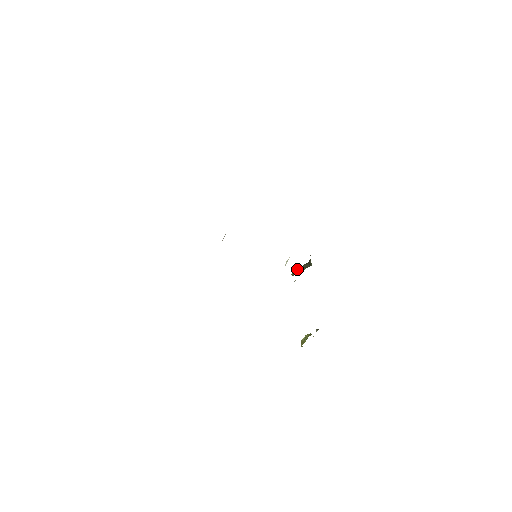
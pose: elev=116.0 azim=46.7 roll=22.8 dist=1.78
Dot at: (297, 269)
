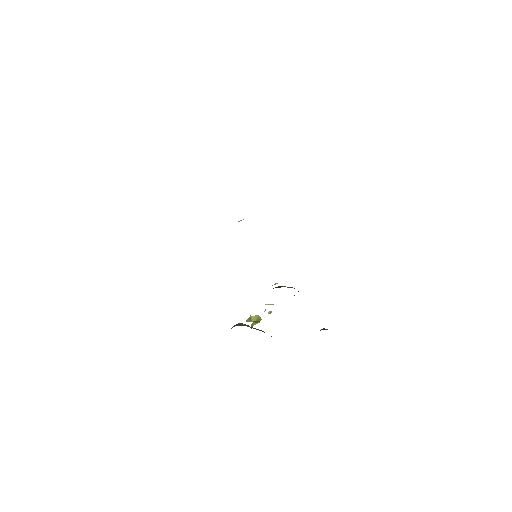
Dot at: occluded
